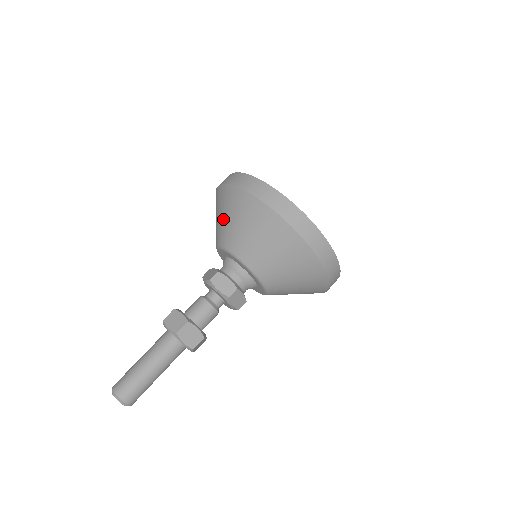
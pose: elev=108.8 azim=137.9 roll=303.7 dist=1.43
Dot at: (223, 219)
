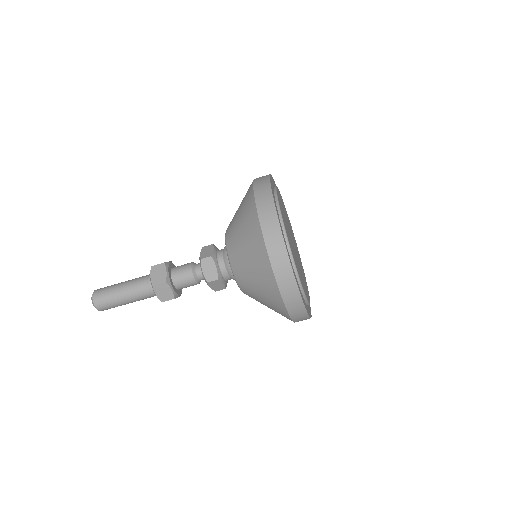
Dot at: (248, 268)
